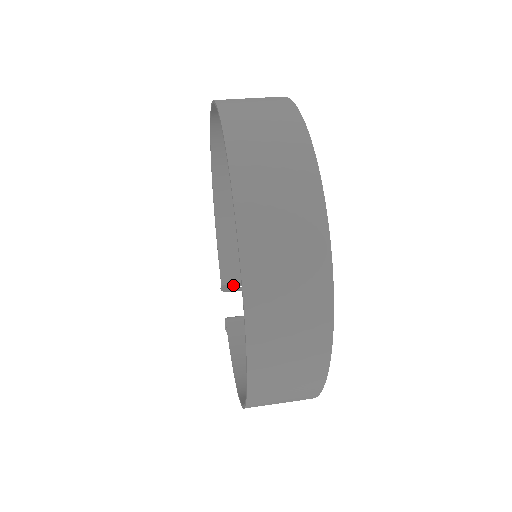
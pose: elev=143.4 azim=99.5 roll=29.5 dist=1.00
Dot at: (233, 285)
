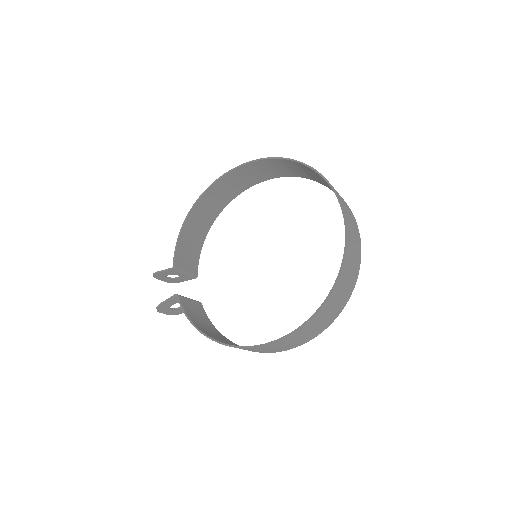
Dot at: (175, 272)
